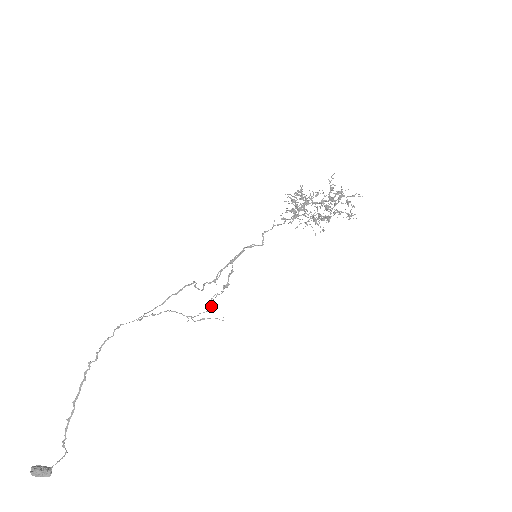
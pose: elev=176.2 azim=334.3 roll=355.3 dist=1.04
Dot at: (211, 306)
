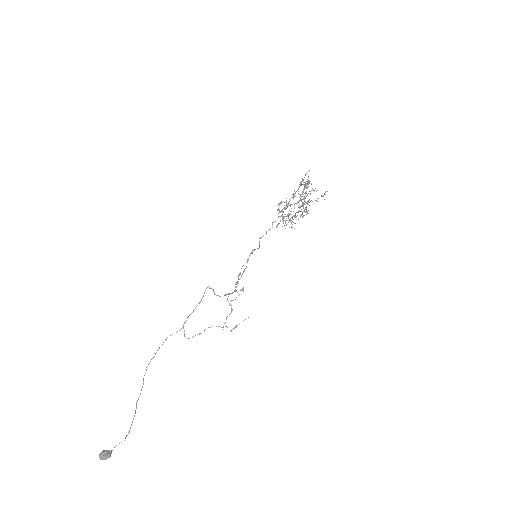
Dot at: (231, 307)
